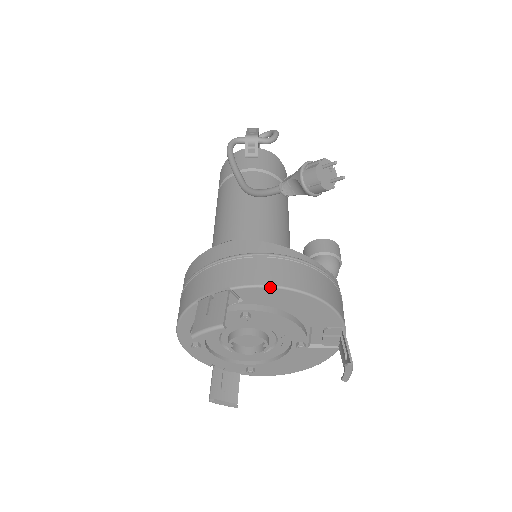
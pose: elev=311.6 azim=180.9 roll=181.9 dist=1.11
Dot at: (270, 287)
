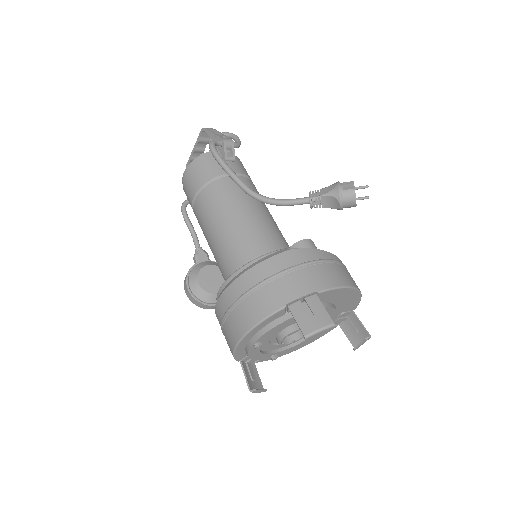
Dot at: (343, 288)
